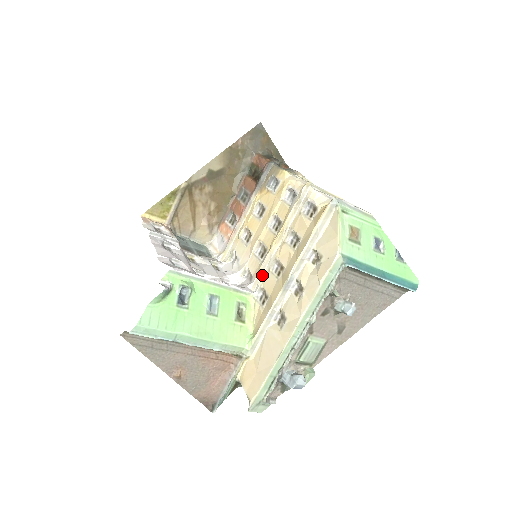
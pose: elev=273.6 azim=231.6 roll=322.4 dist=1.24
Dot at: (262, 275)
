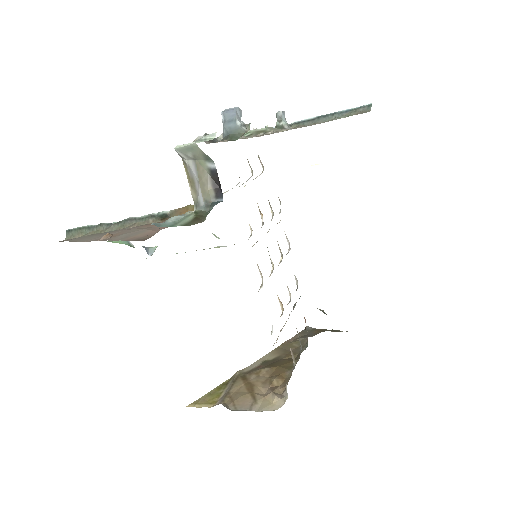
Dot at: occluded
